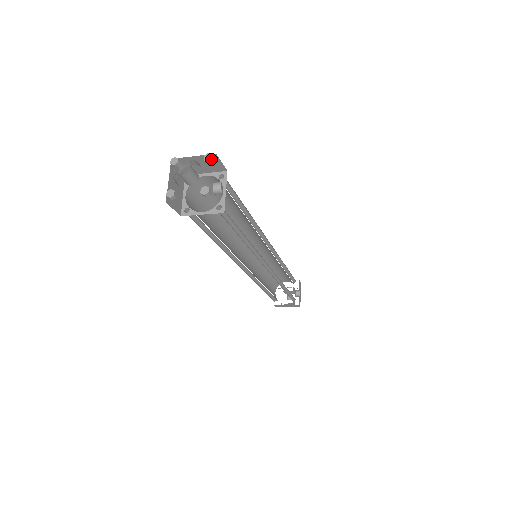
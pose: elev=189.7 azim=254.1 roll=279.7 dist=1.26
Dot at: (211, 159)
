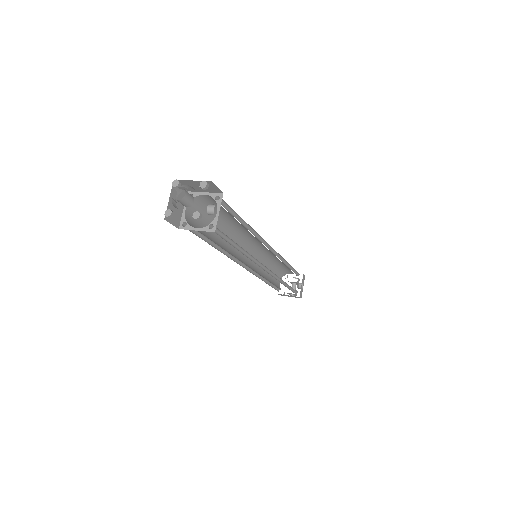
Dot at: (206, 187)
